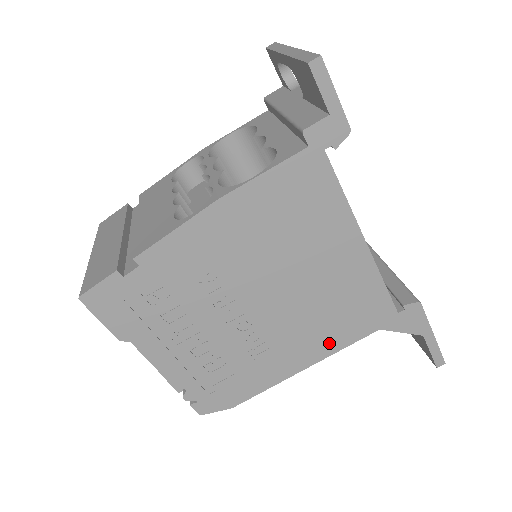
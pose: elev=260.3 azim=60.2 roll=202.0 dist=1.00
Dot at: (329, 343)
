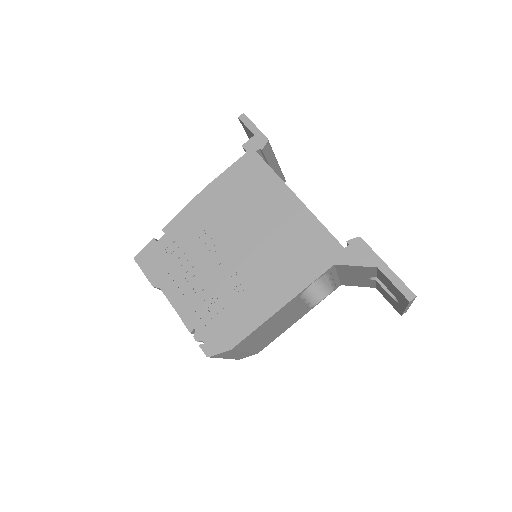
Dot at: (296, 280)
